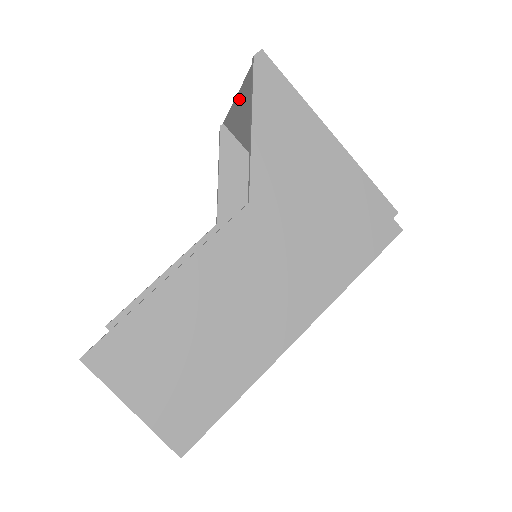
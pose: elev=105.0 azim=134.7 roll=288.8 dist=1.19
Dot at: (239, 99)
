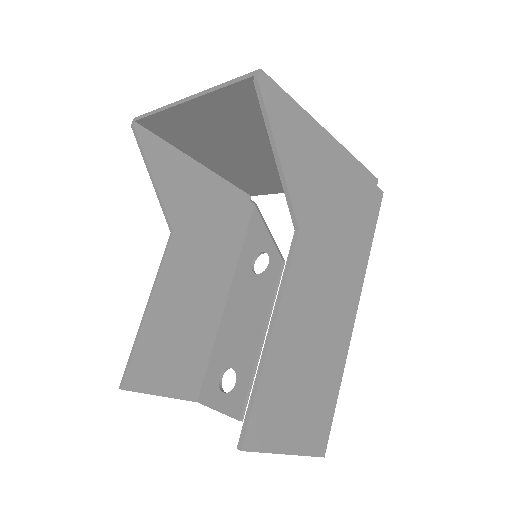
Dot at: (188, 105)
